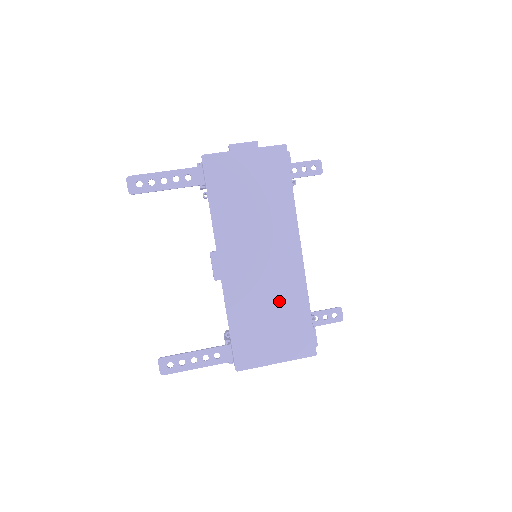
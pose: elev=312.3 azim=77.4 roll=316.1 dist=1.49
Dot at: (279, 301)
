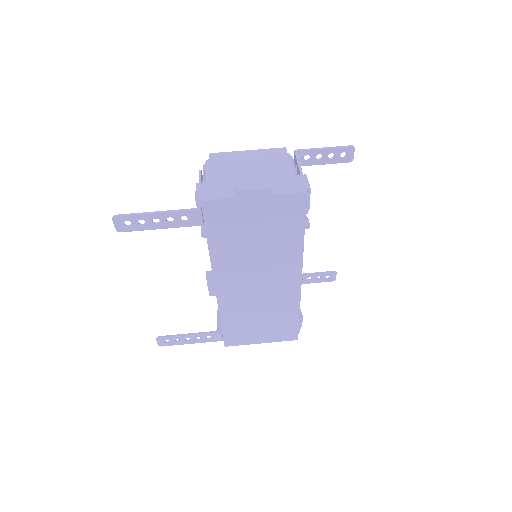
Dot at: (271, 310)
